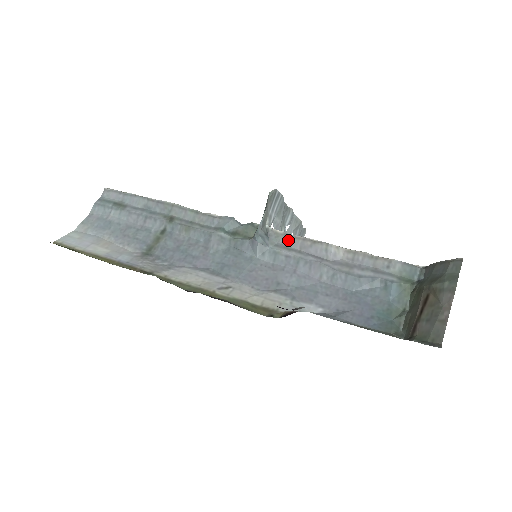
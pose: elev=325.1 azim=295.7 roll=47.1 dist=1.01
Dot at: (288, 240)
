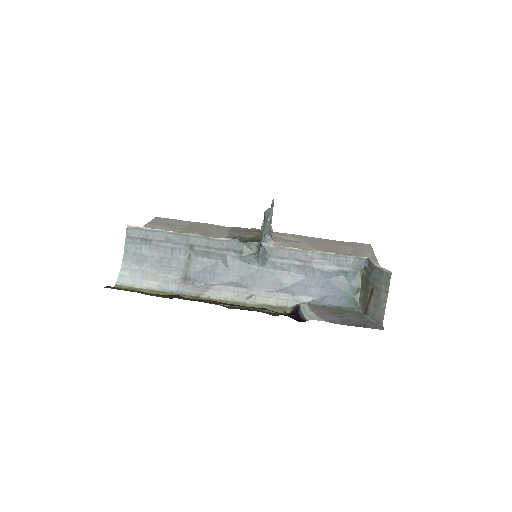
Dot at: (279, 251)
